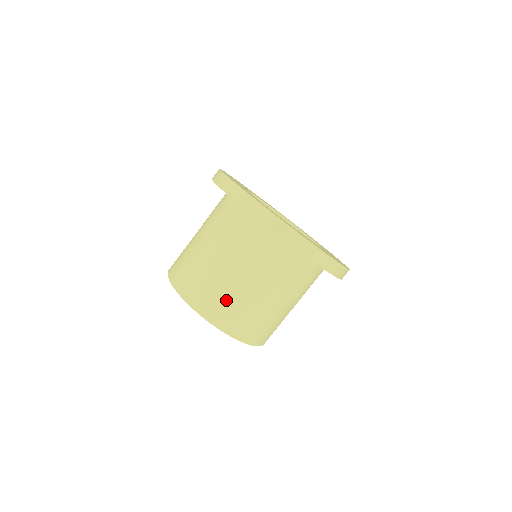
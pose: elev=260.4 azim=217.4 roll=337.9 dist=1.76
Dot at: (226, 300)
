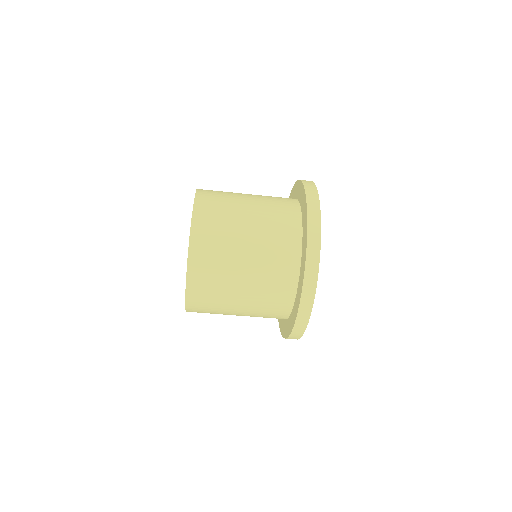
Dot at: (215, 279)
